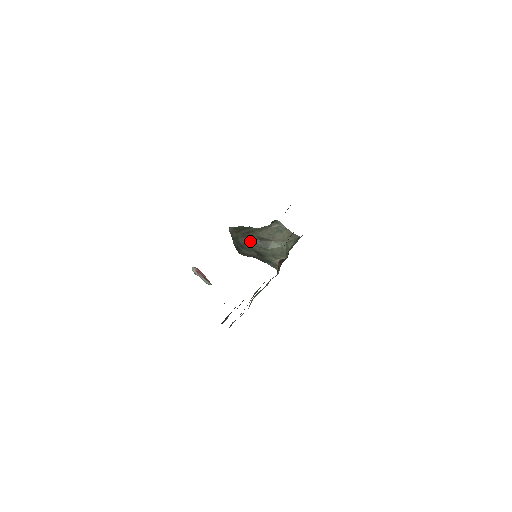
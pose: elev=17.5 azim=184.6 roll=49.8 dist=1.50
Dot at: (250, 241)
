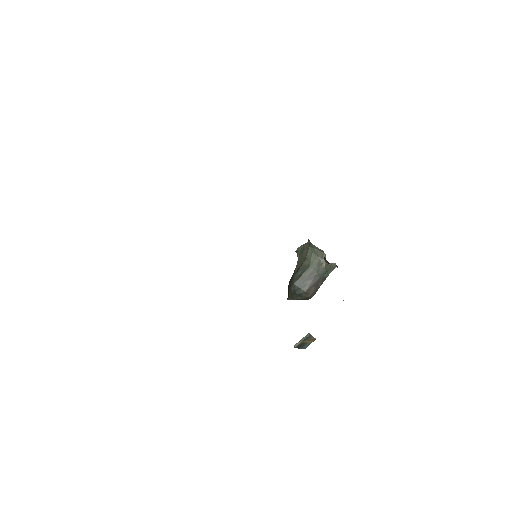
Dot at: (294, 280)
